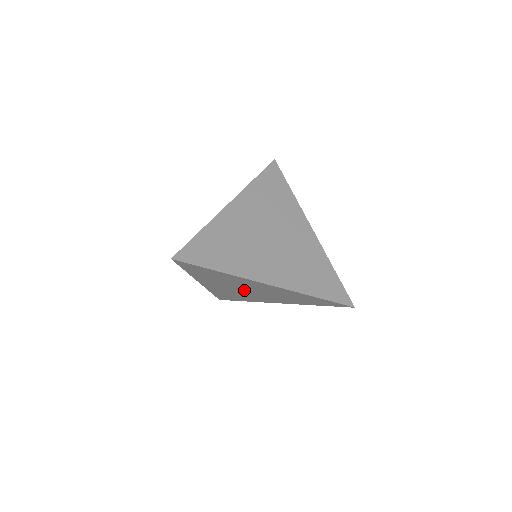
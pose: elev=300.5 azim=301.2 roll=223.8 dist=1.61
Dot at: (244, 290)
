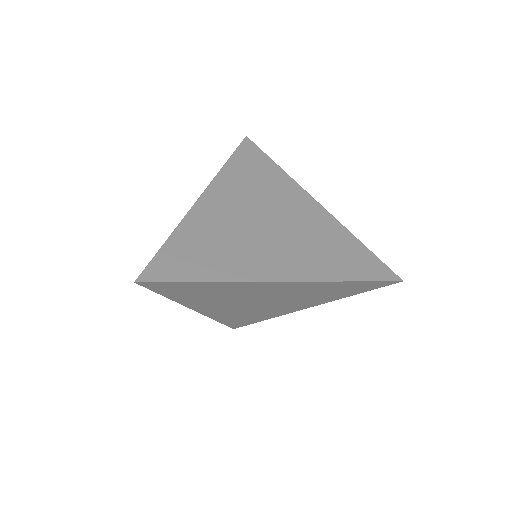
Dot at: (253, 303)
